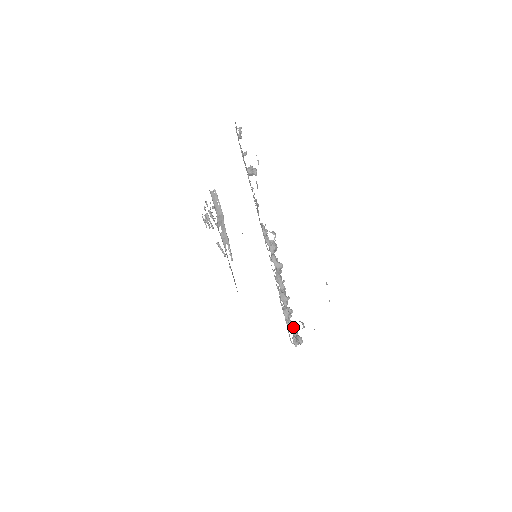
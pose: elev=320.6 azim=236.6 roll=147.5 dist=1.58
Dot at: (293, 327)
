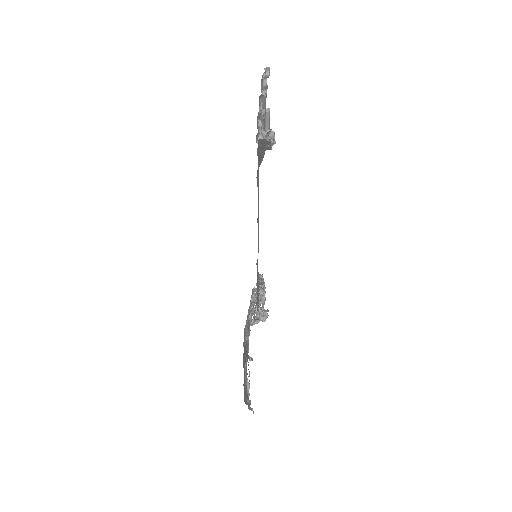
Dot at: occluded
